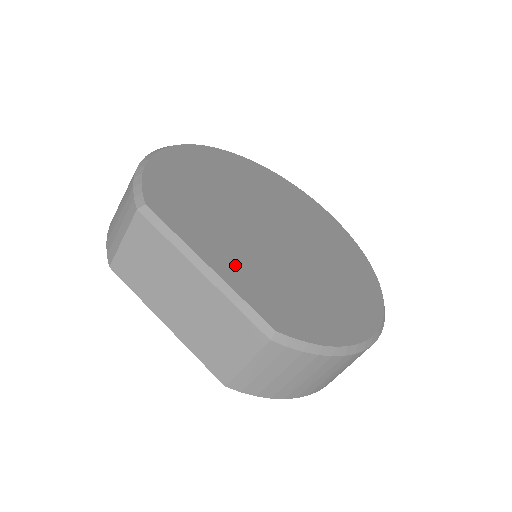
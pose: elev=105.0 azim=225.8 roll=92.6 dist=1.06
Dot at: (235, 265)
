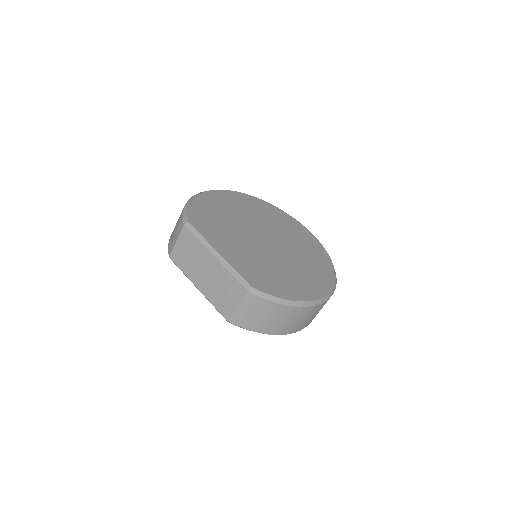
Dot at: (235, 255)
